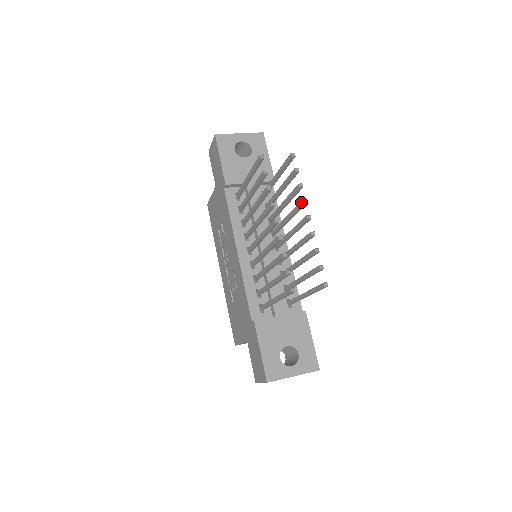
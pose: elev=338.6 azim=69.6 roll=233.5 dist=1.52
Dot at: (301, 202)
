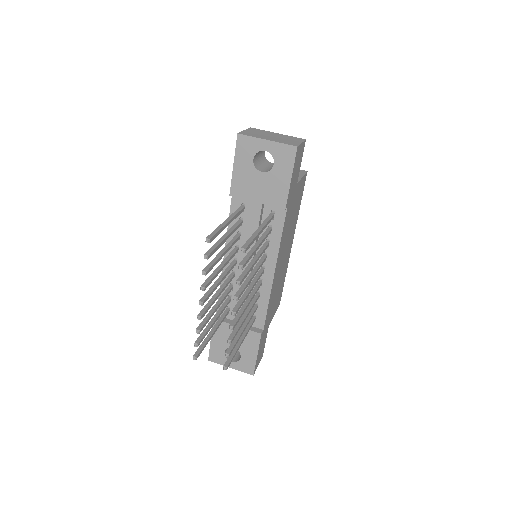
Dot at: (235, 295)
